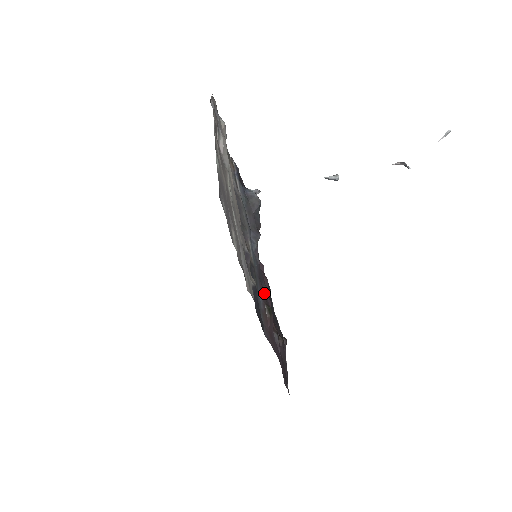
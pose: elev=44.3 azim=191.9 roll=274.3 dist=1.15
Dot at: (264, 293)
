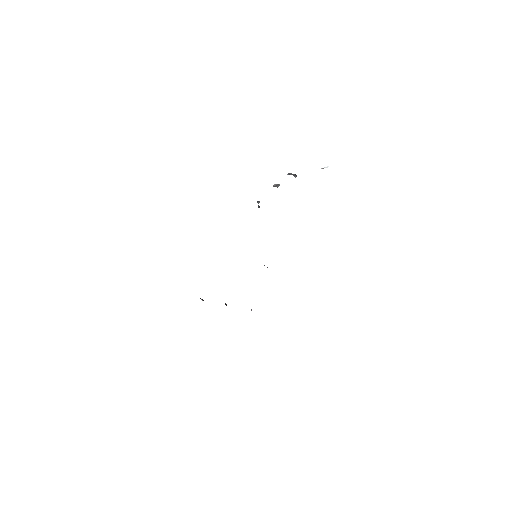
Dot at: occluded
